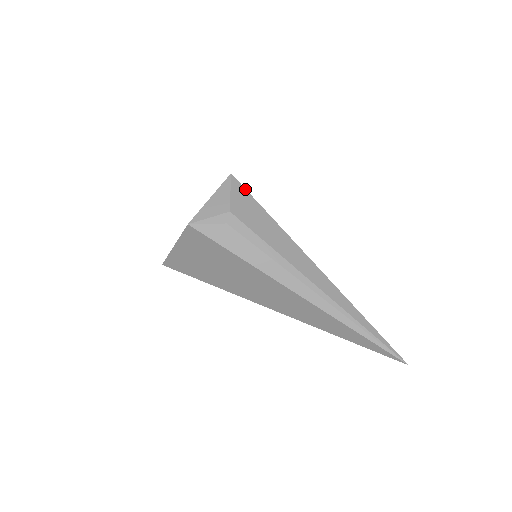
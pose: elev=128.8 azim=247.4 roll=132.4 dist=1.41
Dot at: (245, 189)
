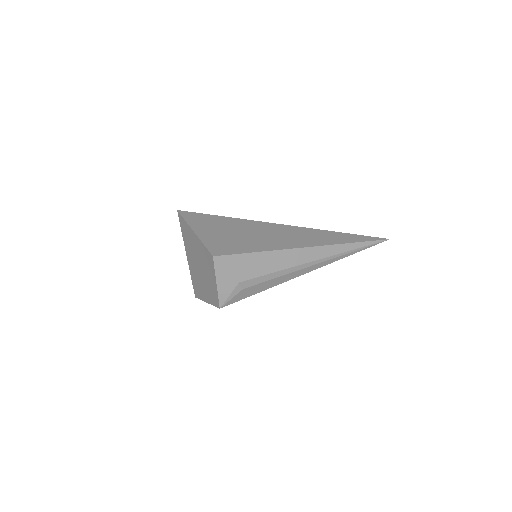
Dot at: (231, 255)
